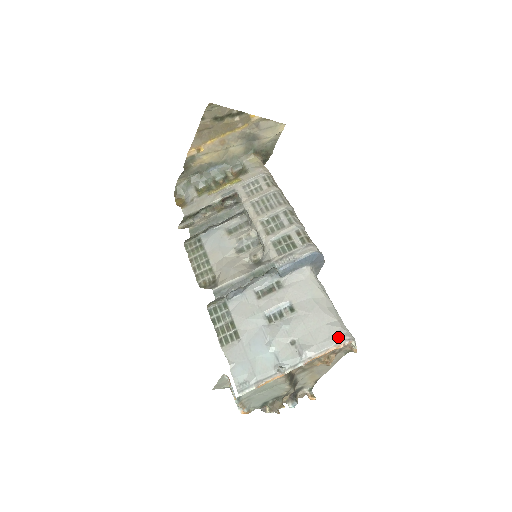
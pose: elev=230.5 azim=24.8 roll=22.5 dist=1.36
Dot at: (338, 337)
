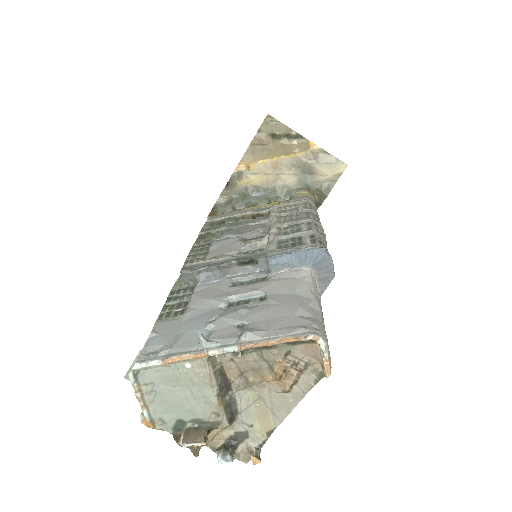
Dot at: (302, 327)
